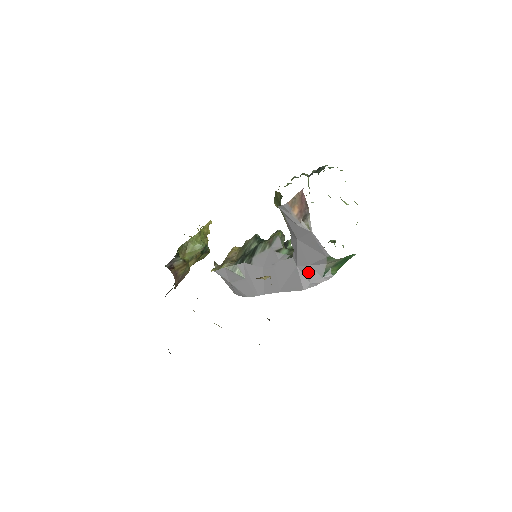
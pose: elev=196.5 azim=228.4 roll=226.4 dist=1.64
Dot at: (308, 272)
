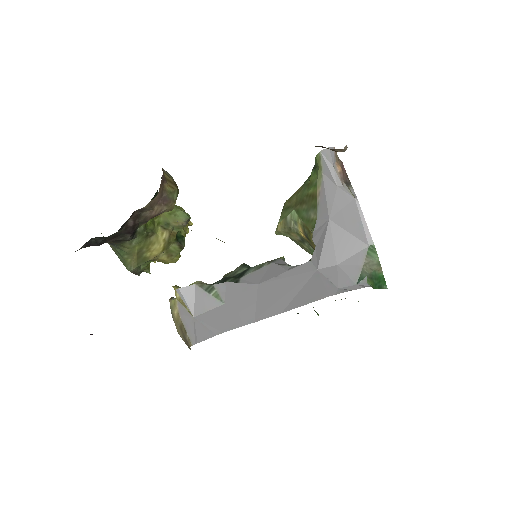
Dot at: (336, 274)
